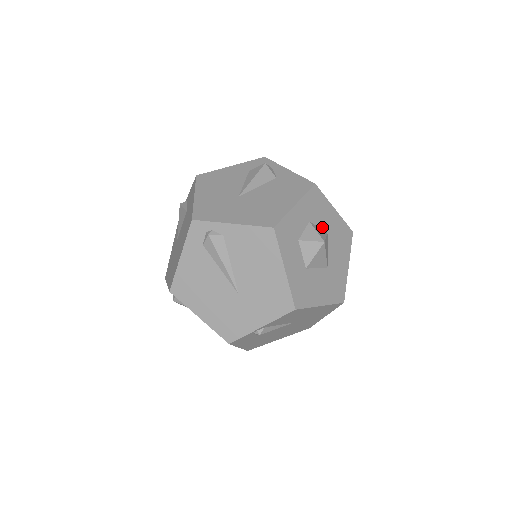
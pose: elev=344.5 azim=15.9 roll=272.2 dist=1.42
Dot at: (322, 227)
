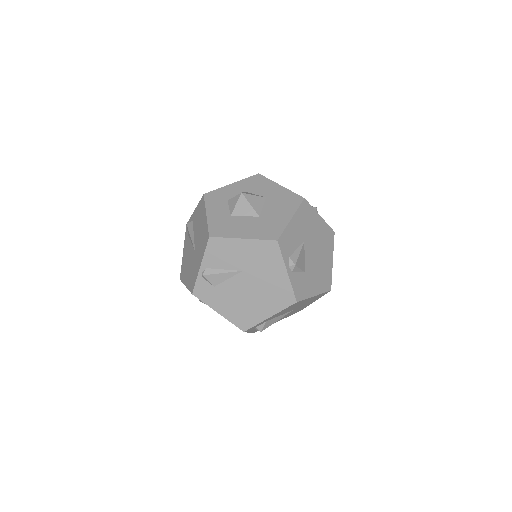
Dot at: (260, 195)
